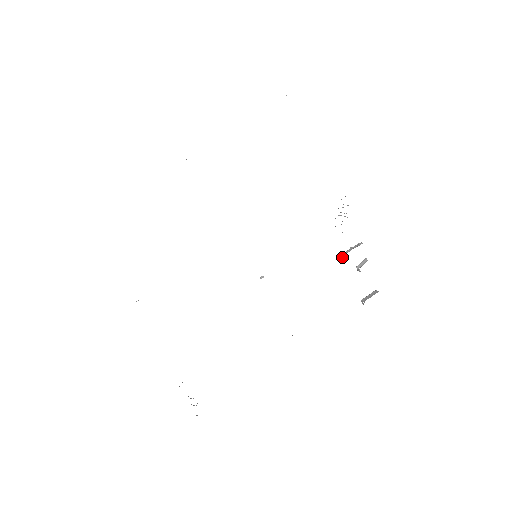
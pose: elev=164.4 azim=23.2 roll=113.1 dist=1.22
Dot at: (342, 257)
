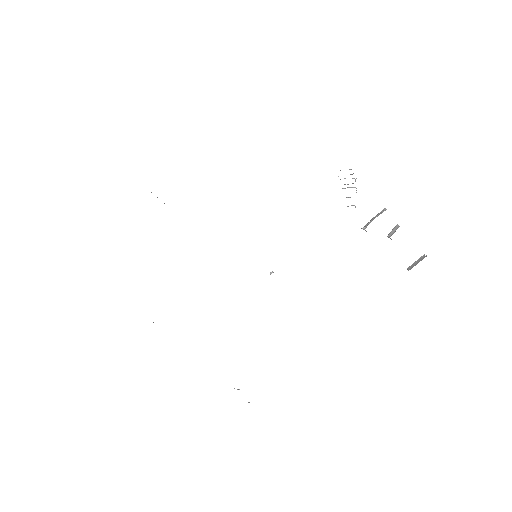
Dot at: occluded
